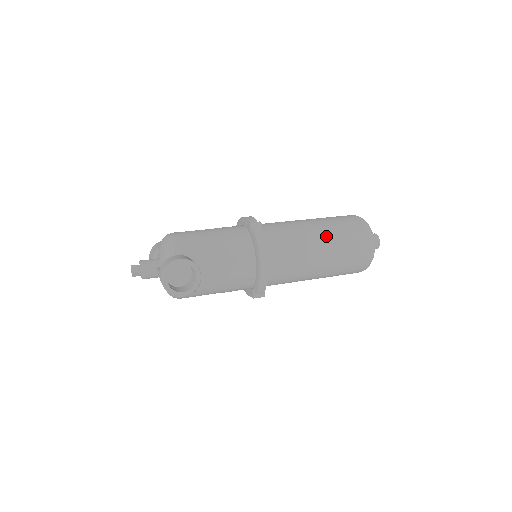
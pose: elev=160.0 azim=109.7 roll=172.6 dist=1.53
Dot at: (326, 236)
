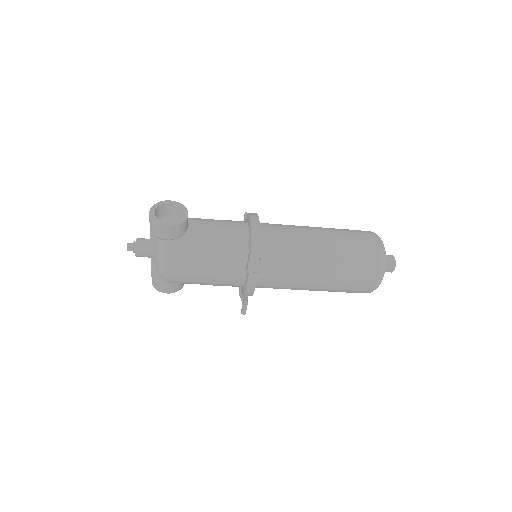
Dot at: (324, 228)
